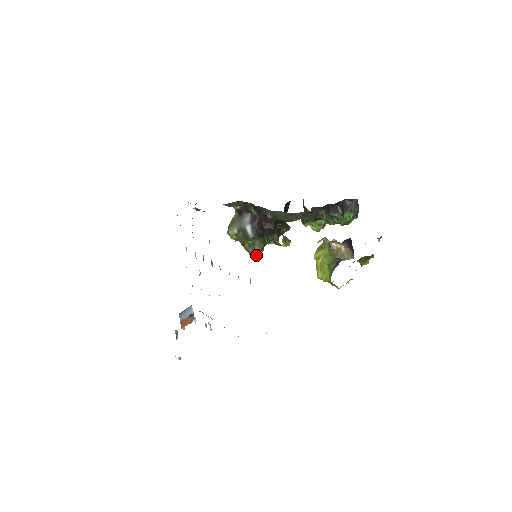
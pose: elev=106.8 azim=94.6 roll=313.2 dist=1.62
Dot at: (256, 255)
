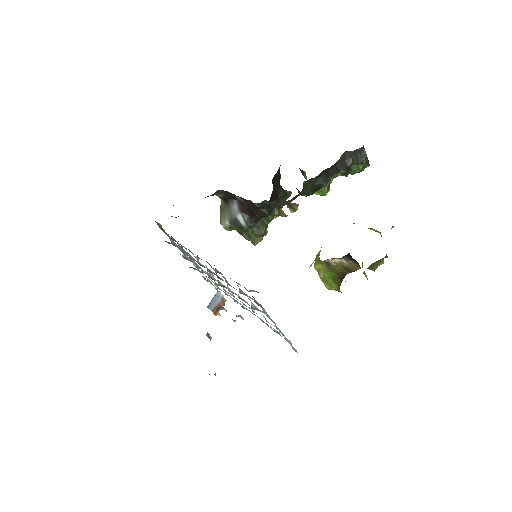
Dot at: (260, 241)
